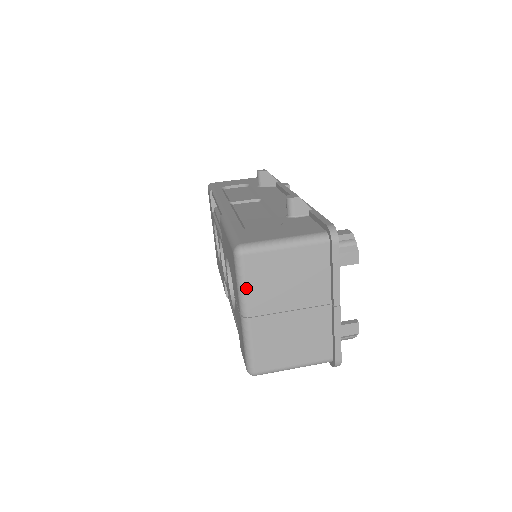
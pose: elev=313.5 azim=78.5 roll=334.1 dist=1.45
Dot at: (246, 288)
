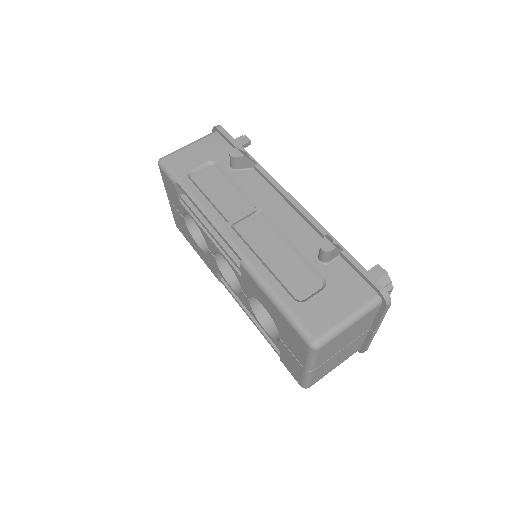
Dot at: (317, 361)
